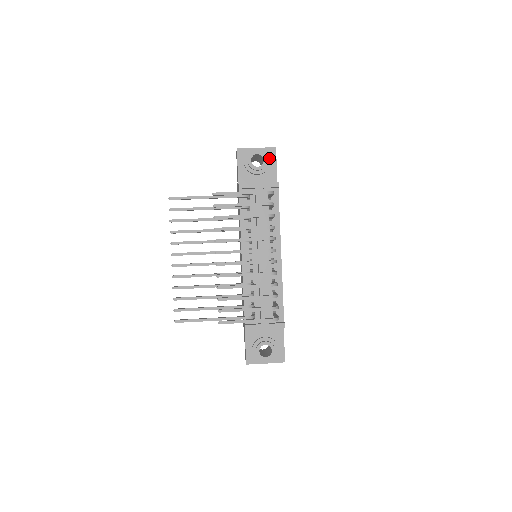
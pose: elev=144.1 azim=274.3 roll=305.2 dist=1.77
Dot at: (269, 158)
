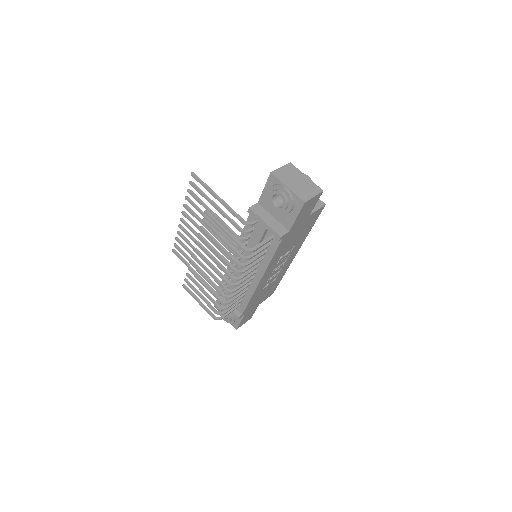
Dot at: (291, 207)
